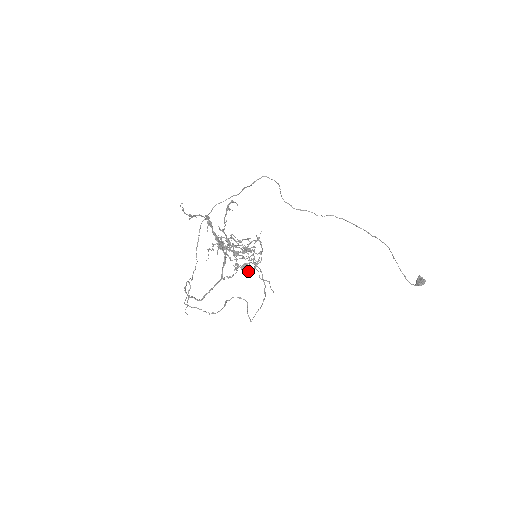
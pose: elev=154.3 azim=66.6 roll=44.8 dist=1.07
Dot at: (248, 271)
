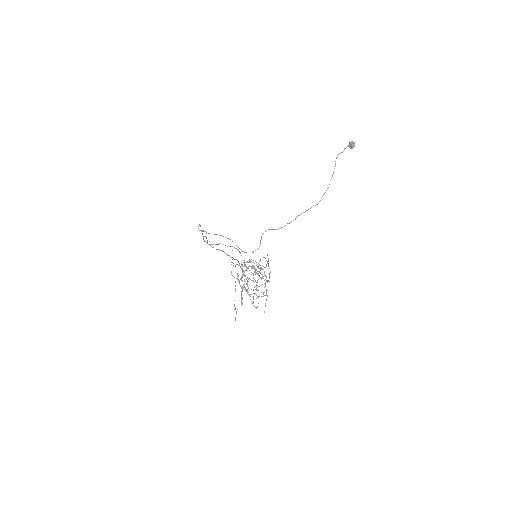
Dot at: occluded
